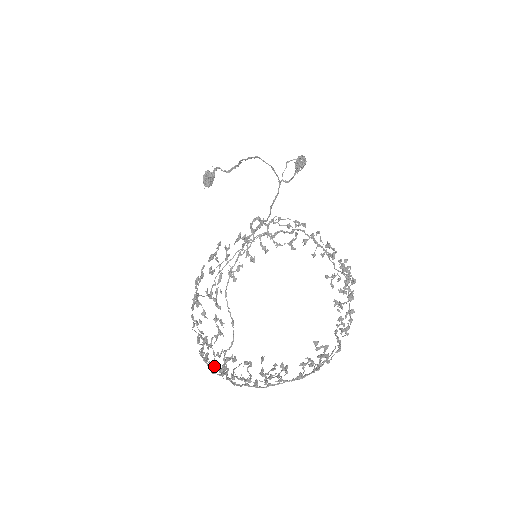
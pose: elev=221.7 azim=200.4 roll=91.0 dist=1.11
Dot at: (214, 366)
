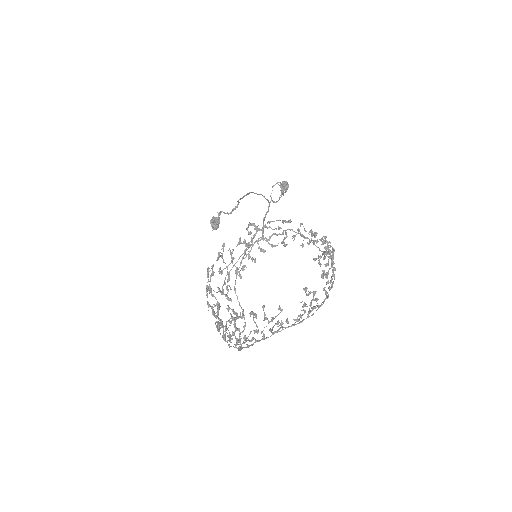
Dot at: occluded
